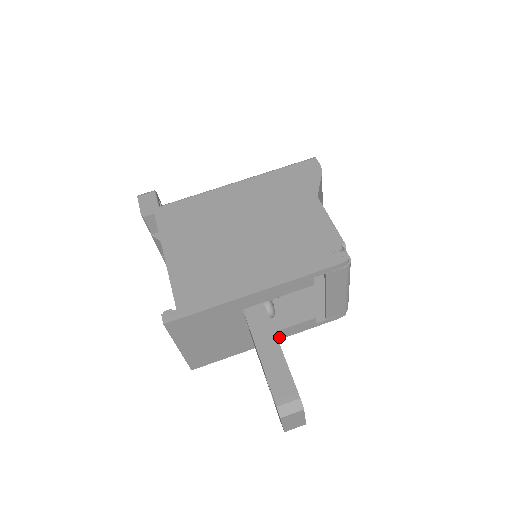
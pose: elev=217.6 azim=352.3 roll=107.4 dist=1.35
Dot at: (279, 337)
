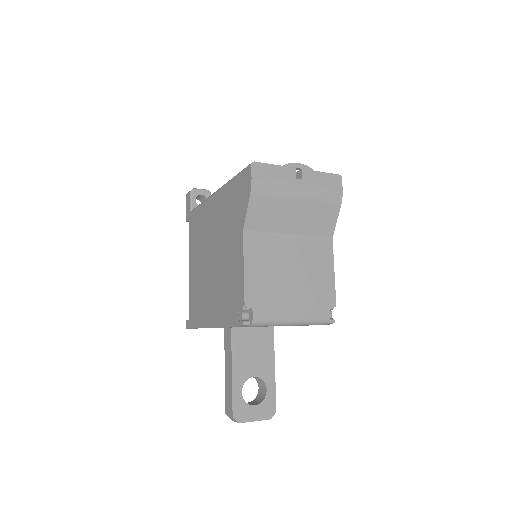
Dot at: occluded
